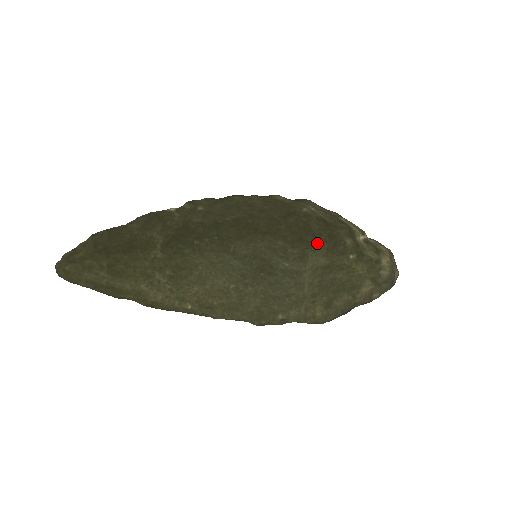
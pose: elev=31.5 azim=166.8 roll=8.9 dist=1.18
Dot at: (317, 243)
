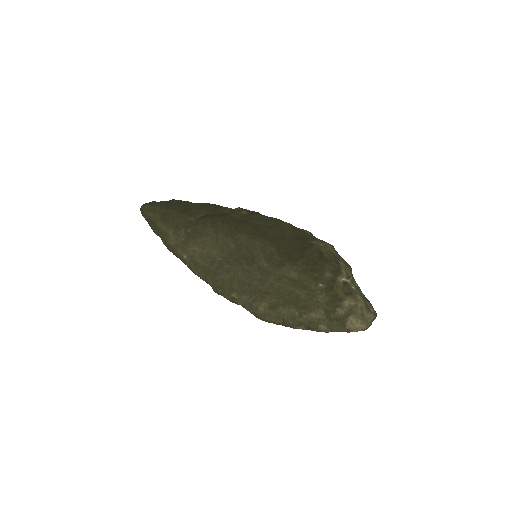
Dot at: (299, 262)
